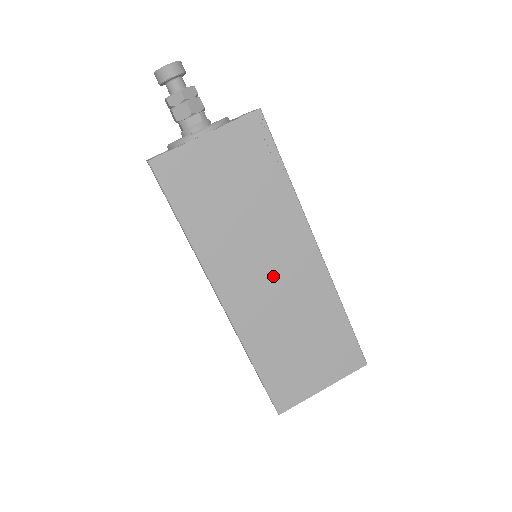
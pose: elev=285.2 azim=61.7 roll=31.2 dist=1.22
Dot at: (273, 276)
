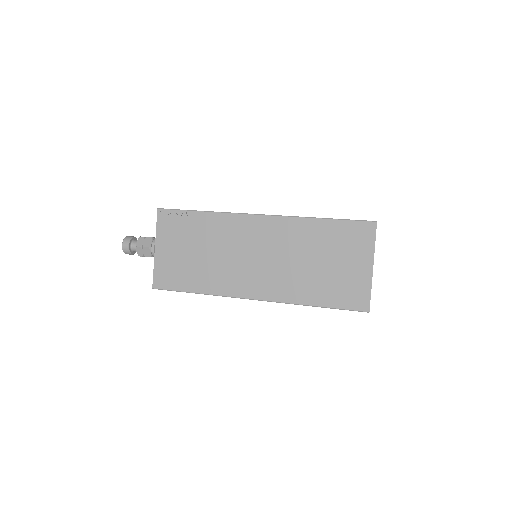
Dot at: (259, 256)
